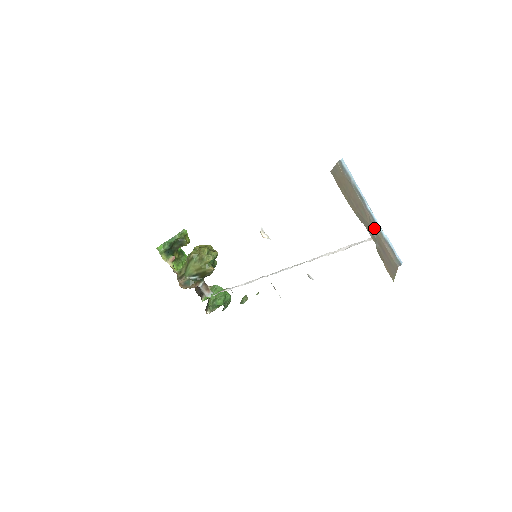
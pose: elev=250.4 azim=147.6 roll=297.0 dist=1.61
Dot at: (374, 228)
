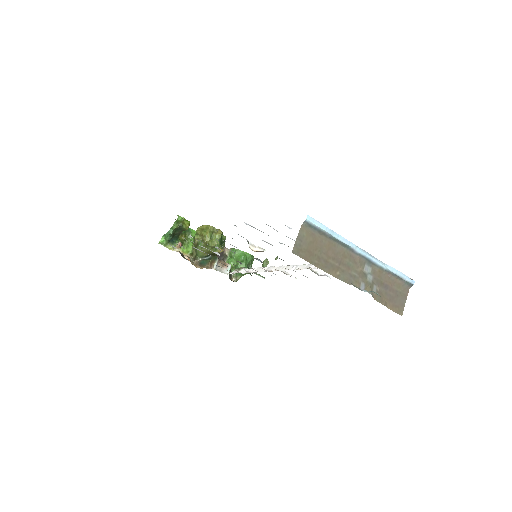
Dot at: (369, 267)
